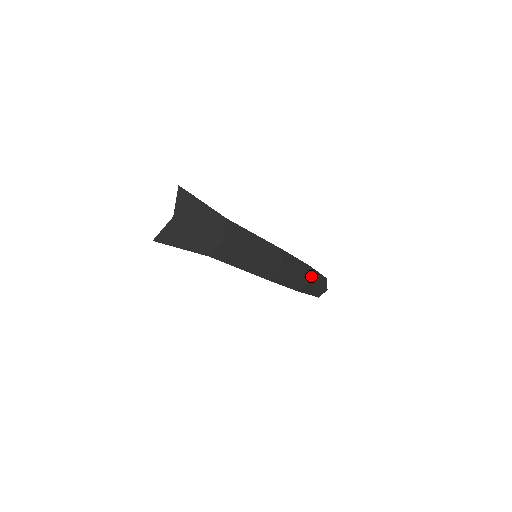
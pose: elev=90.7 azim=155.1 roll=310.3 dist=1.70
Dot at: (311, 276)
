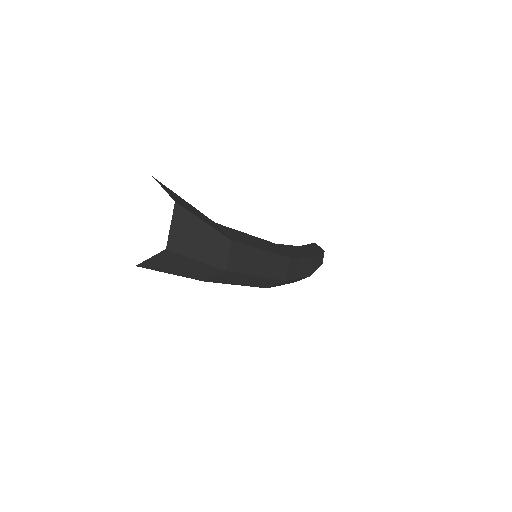
Dot at: (312, 268)
